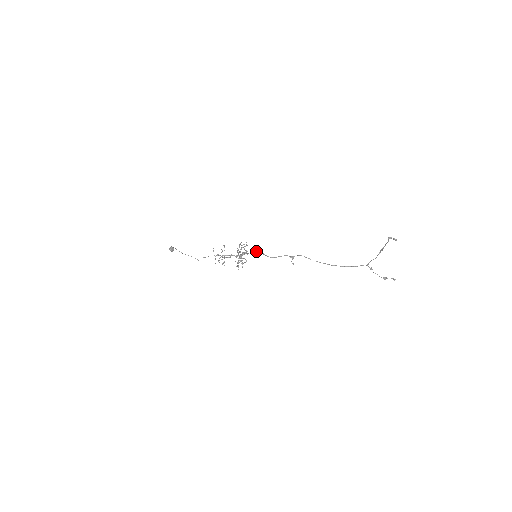
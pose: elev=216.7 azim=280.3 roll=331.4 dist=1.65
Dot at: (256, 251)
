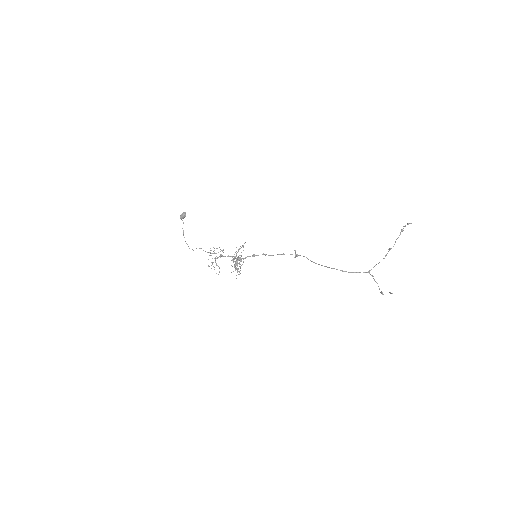
Dot at: (257, 255)
